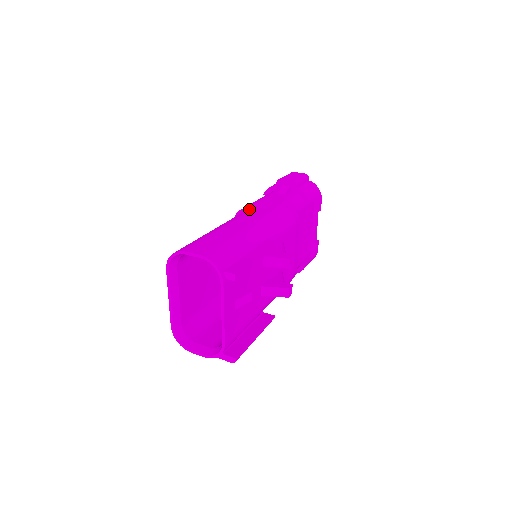
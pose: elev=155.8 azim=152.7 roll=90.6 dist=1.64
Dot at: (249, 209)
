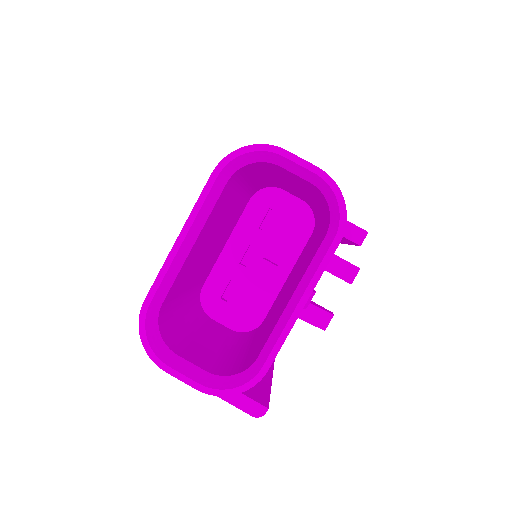
Dot at: occluded
